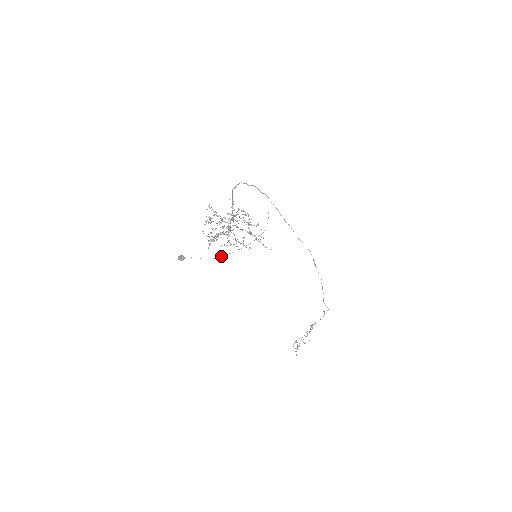
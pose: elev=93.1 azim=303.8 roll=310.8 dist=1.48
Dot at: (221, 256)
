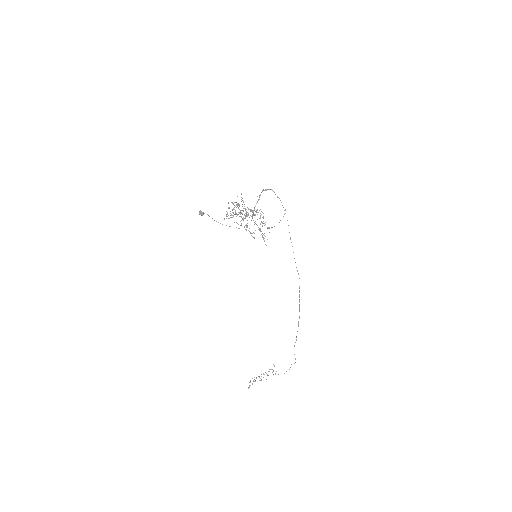
Dot at: (230, 226)
